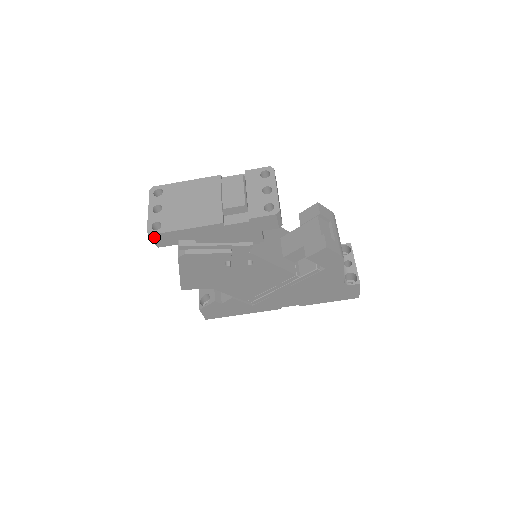
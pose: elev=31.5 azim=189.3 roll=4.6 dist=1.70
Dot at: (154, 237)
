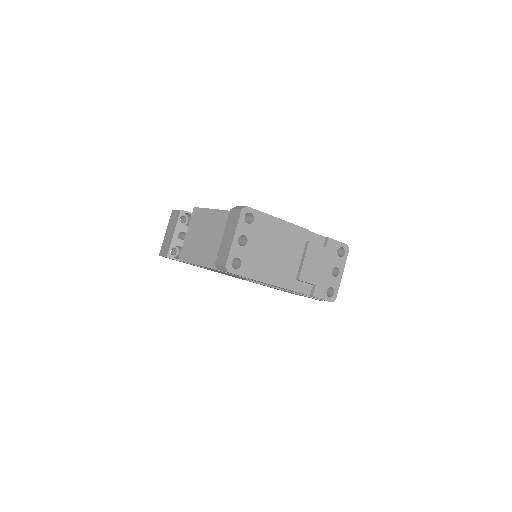
Dot at: occluded
